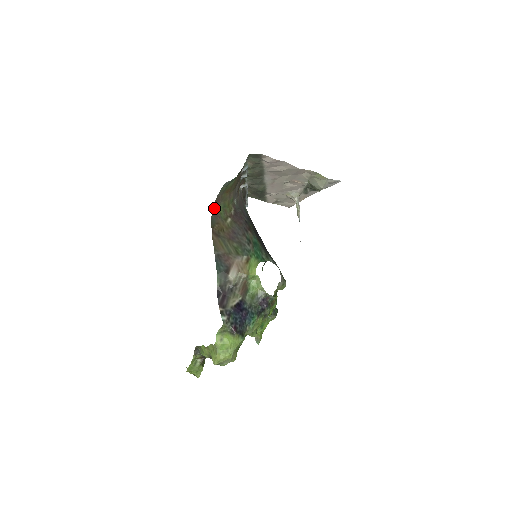
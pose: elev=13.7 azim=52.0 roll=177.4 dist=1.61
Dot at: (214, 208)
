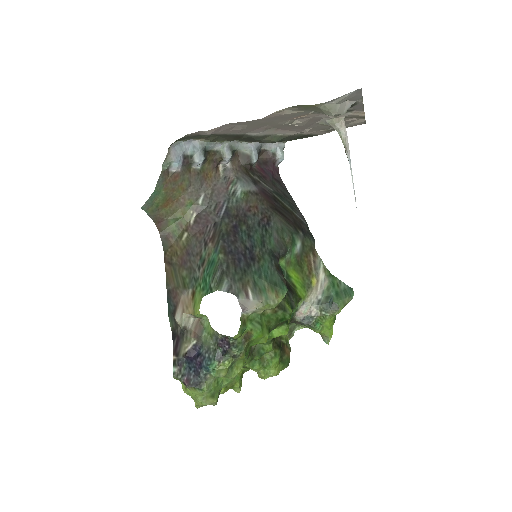
Dot at: (161, 230)
